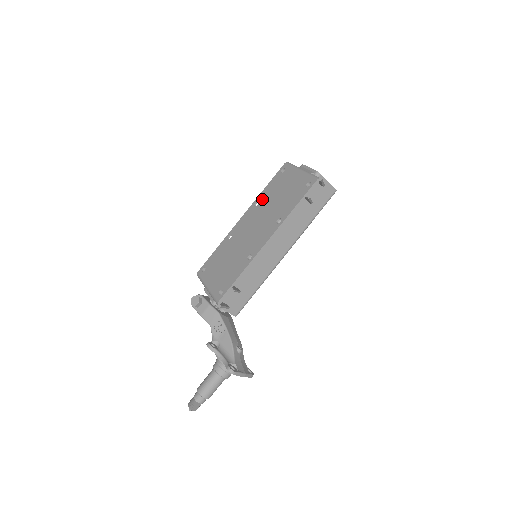
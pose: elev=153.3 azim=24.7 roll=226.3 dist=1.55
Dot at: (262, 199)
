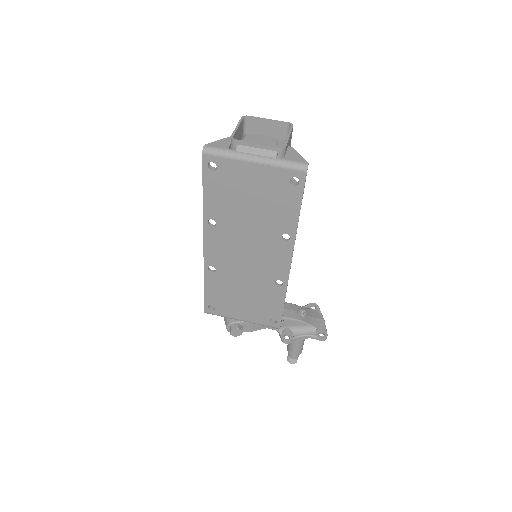
Dot at: (217, 216)
